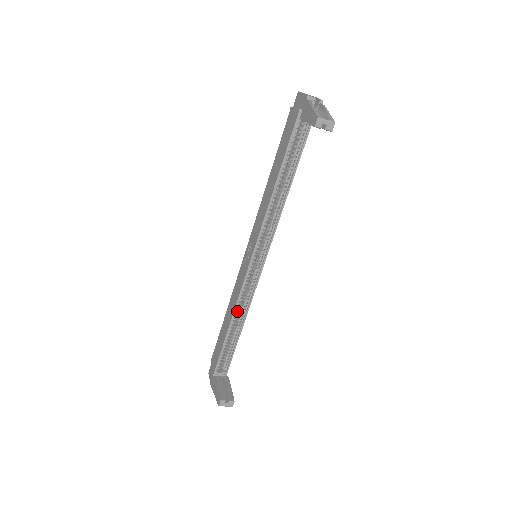
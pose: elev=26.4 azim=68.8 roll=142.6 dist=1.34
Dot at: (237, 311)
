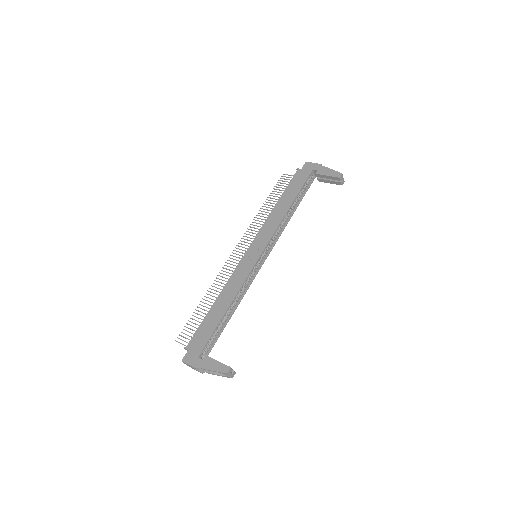
Dot at: occluded
